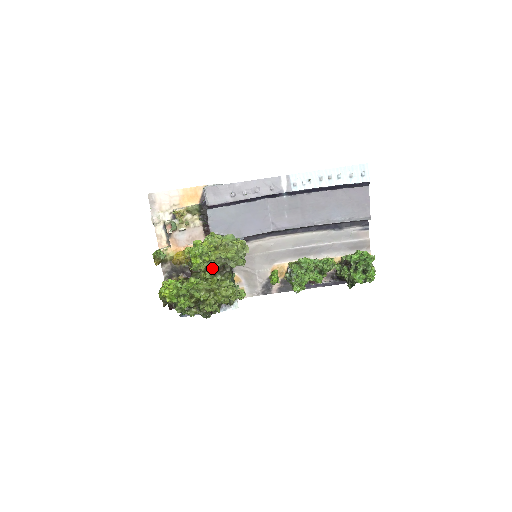
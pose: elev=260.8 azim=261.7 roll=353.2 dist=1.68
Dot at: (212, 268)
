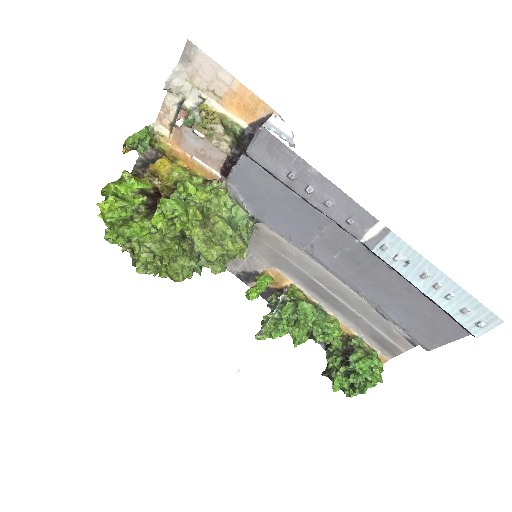
Dot at: (182, 233)
